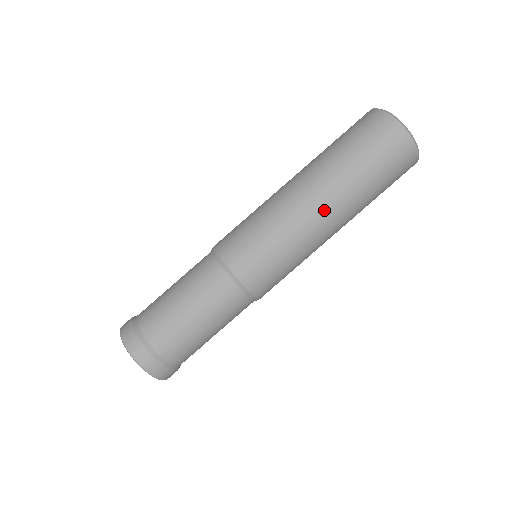
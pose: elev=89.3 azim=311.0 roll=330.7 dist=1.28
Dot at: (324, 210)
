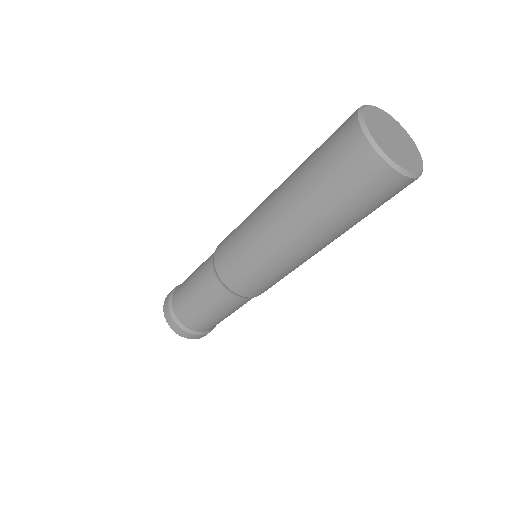
Dot at: occluded
